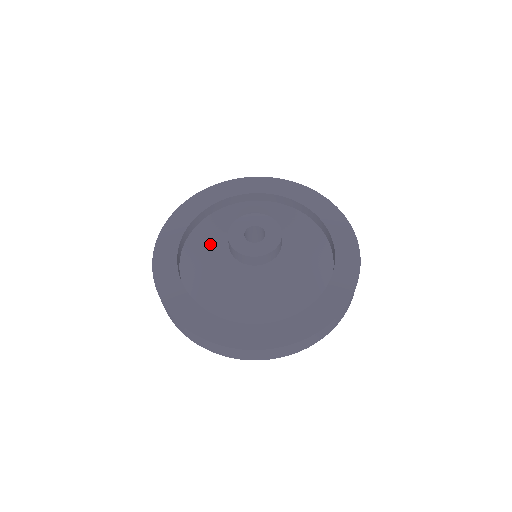
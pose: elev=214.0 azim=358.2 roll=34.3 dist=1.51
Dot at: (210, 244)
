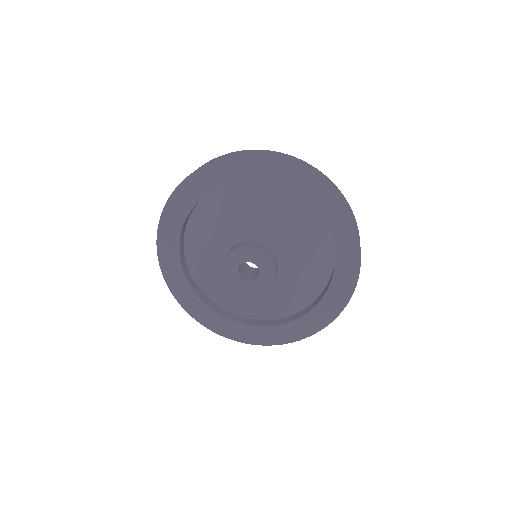
Dot at: (217, 231)
